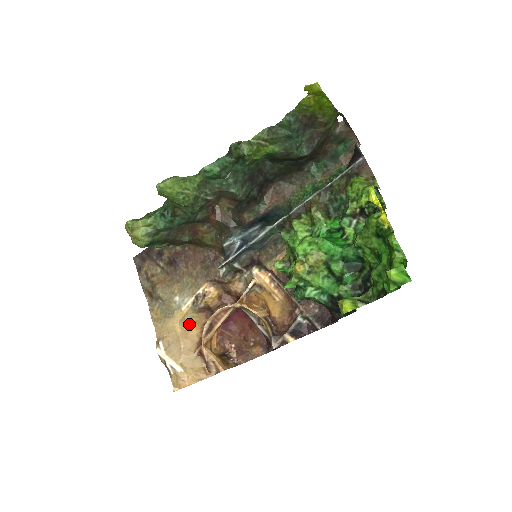
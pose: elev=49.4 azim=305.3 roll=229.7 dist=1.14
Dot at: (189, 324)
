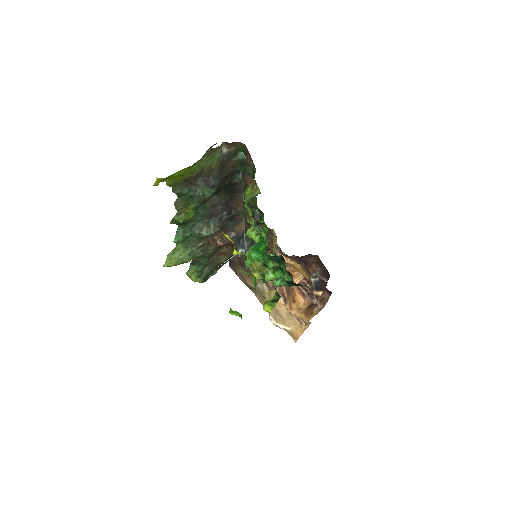
Dot at: occluded
